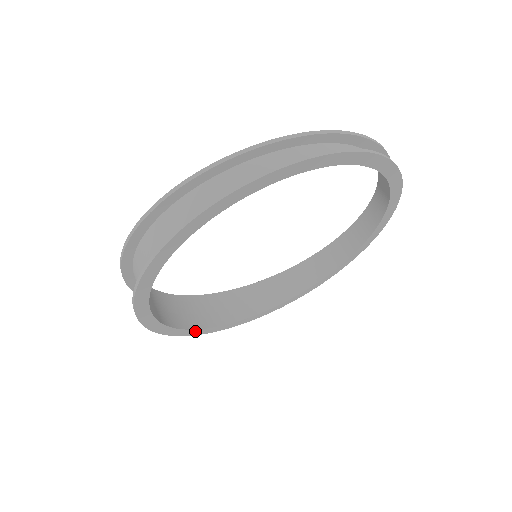
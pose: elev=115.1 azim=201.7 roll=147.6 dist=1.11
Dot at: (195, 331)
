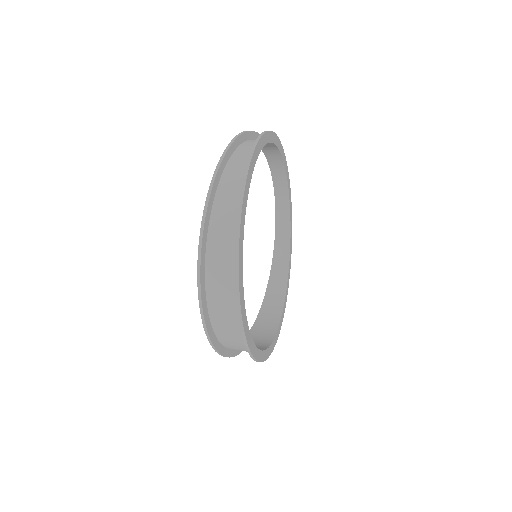
Dot at: (253, 346)
